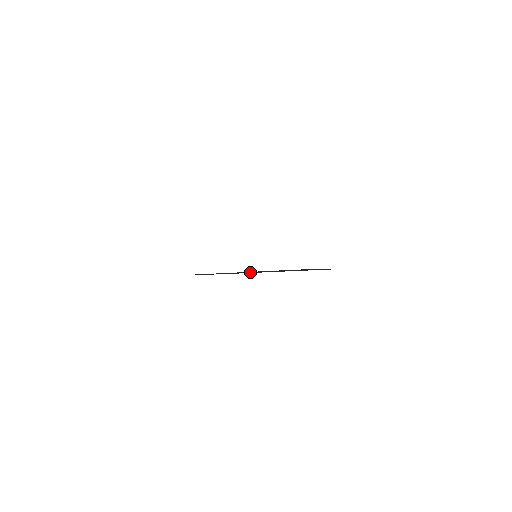
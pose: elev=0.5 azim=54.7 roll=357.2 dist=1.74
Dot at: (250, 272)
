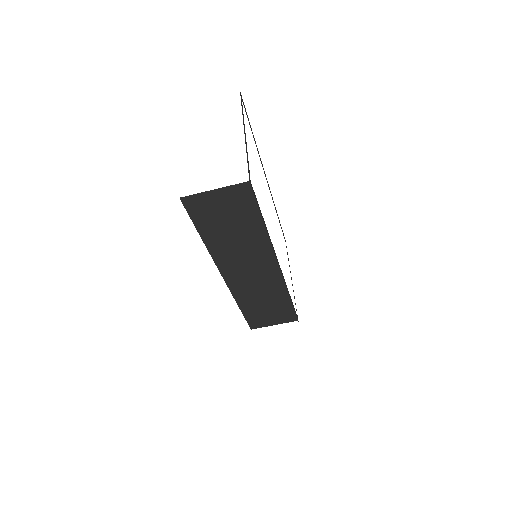
Dot at: (250, 272)
